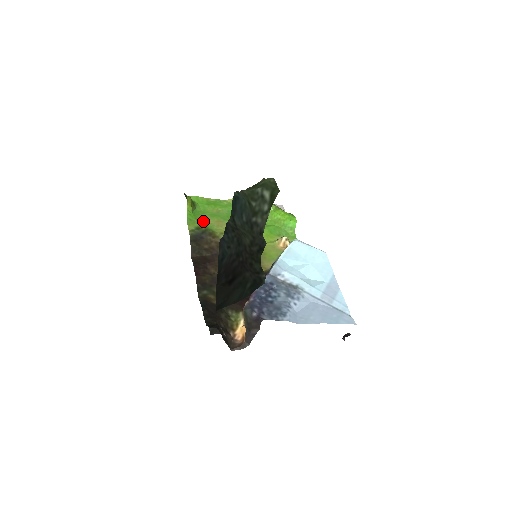
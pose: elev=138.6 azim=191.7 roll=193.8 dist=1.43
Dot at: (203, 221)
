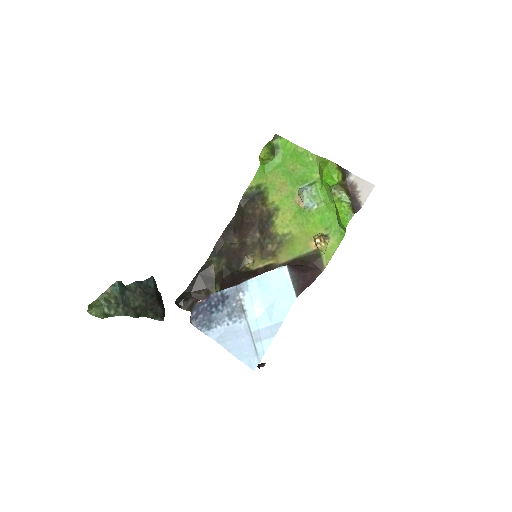
Dot at: (270, 178)
